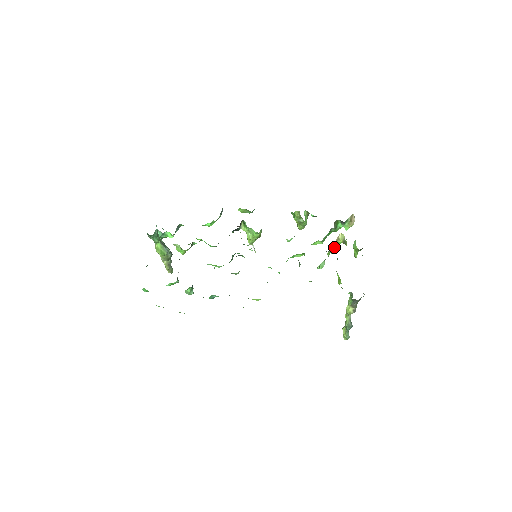
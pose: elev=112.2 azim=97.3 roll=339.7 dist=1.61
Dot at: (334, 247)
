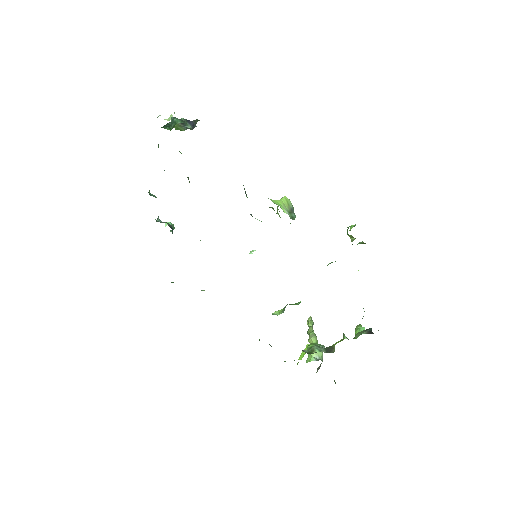
Dot at: occluded
